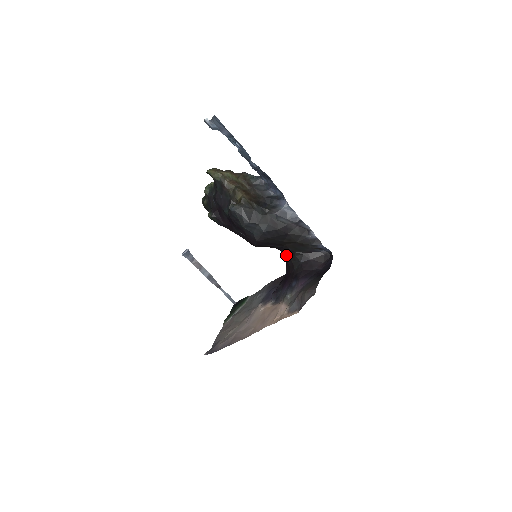
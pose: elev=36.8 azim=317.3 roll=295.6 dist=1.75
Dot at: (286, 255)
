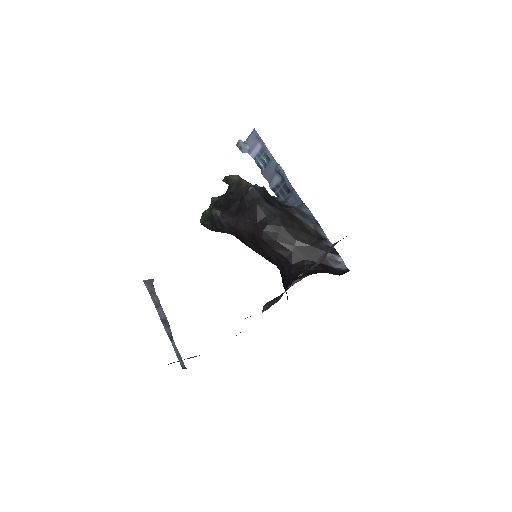
Dot at: (292, 266)
